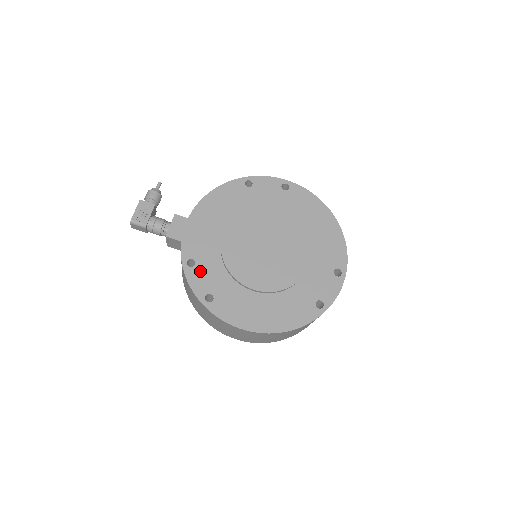
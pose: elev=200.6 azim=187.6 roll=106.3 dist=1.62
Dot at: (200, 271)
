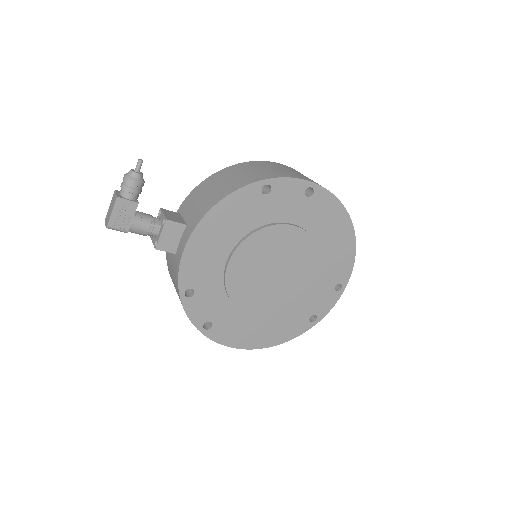
Dot at: (199, 300)
